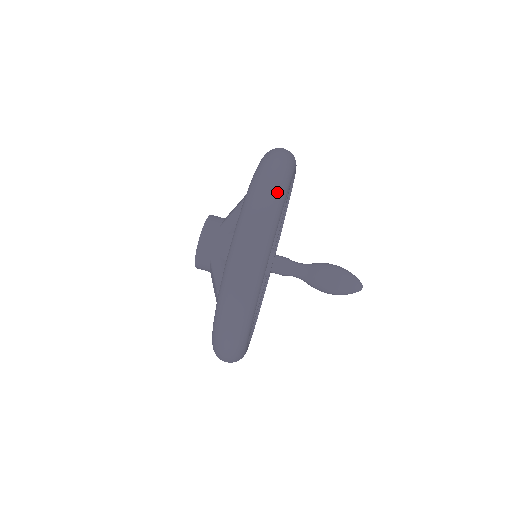
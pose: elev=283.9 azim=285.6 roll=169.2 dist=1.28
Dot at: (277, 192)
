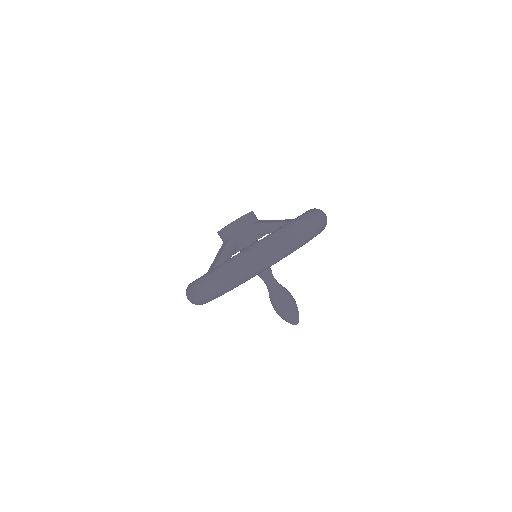
Dot at: (300, 241)
